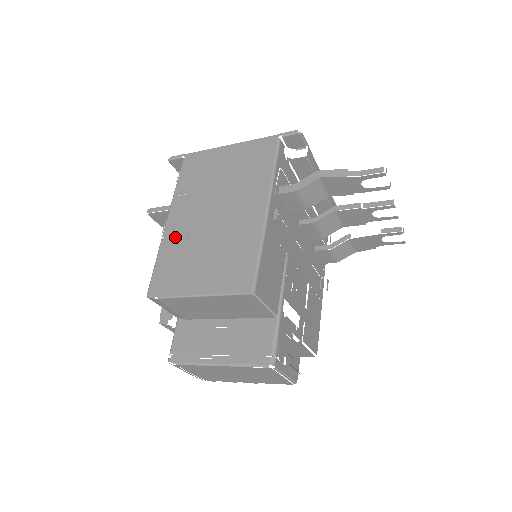
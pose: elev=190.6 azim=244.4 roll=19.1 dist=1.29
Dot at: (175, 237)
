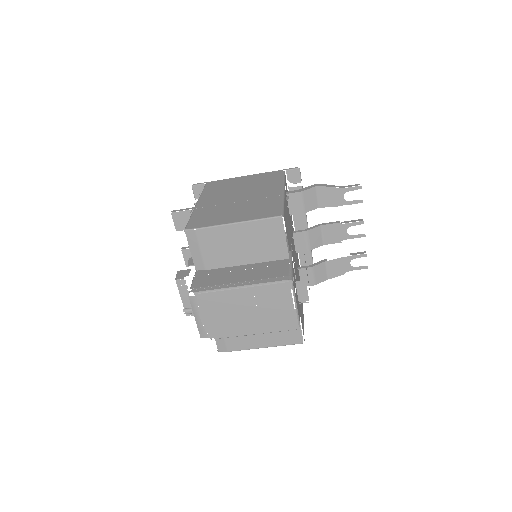
Dot at: (207, 207)
